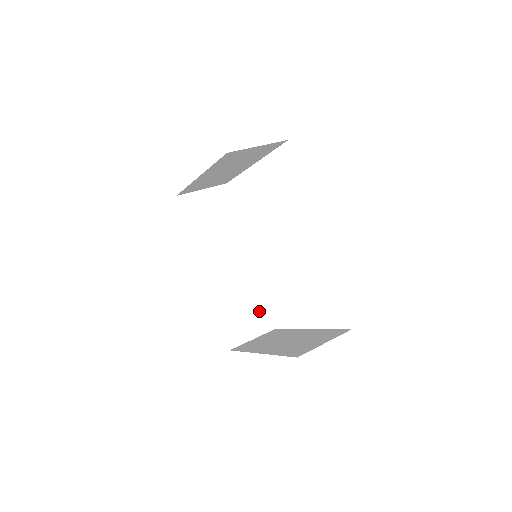
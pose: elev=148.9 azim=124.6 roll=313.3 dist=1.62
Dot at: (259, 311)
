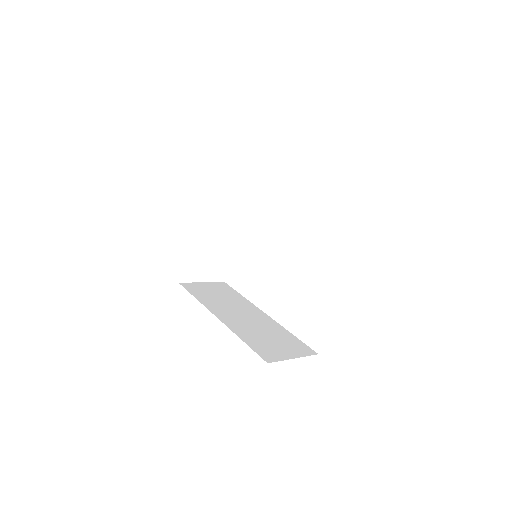
Dot at: (291, 342)
